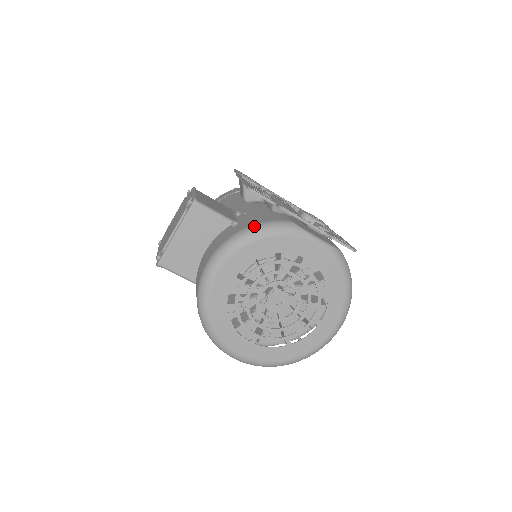
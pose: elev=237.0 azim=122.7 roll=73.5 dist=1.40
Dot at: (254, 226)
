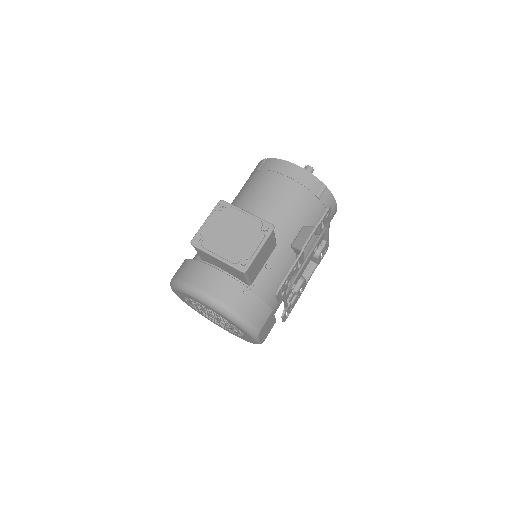
Dot at: (242, 319)
